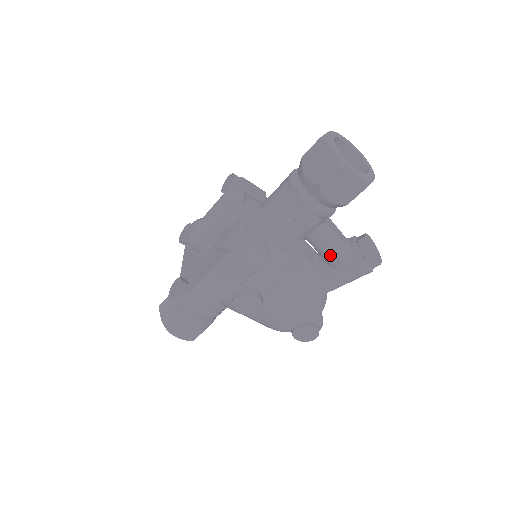
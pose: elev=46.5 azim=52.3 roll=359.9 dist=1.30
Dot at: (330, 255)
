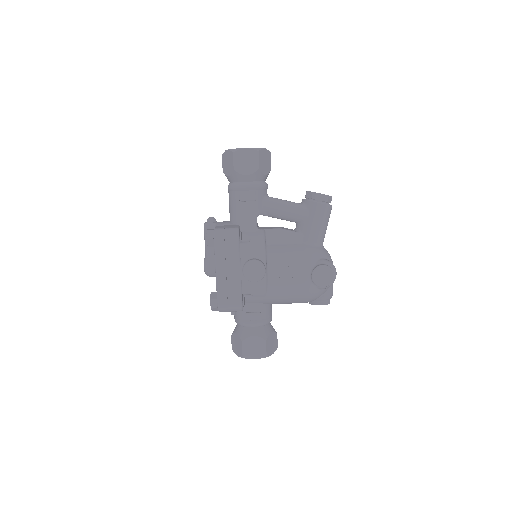
Dot at: (289, 213)
